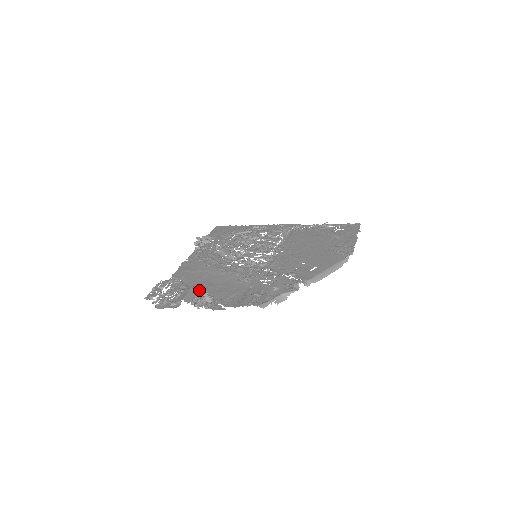
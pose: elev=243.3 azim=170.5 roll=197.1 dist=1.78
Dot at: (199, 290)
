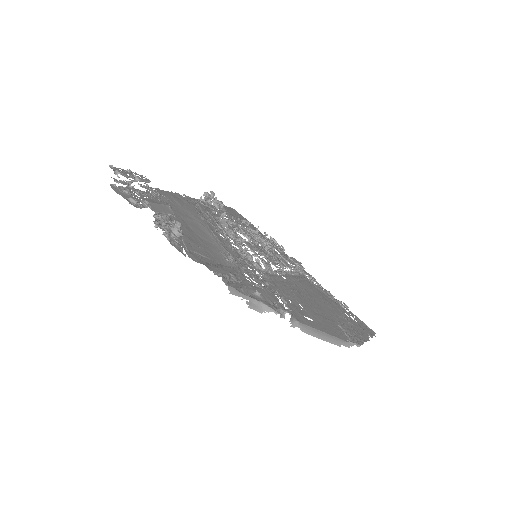
Dot at: occluded
